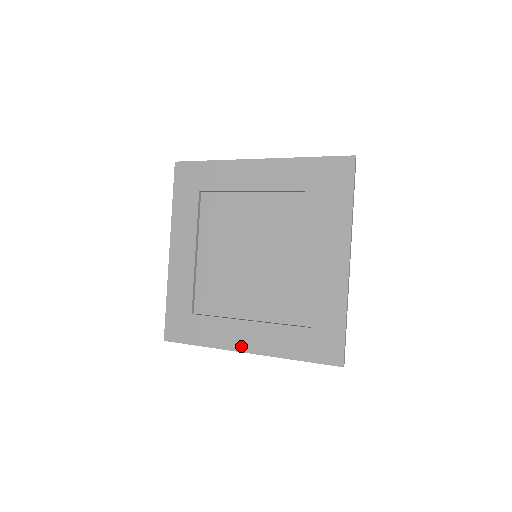
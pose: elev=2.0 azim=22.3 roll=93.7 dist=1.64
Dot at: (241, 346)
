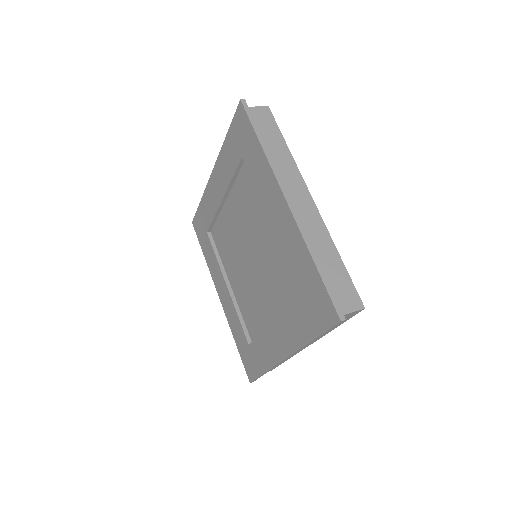
Dot at: (280, 354)
